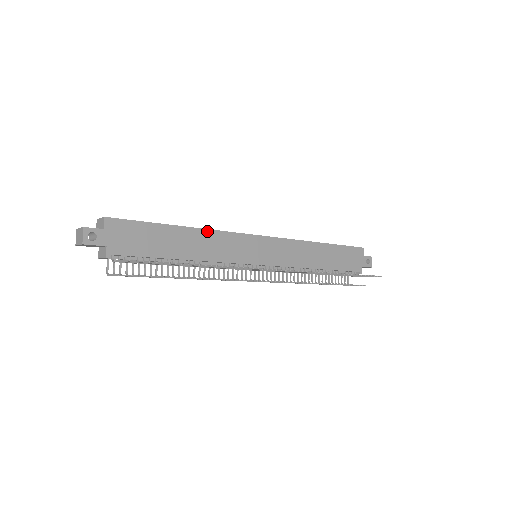
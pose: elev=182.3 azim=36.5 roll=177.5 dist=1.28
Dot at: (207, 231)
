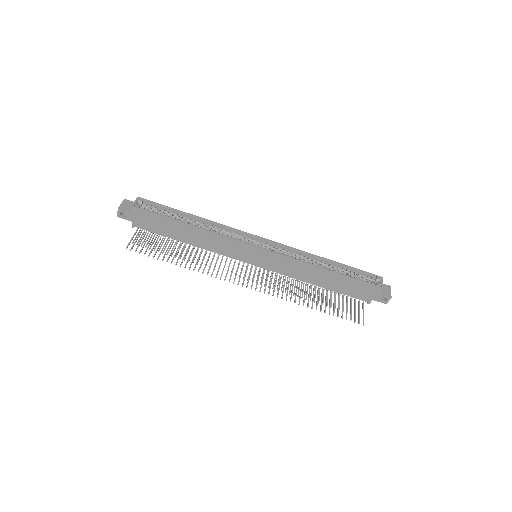
Dot at: (209, 233)
